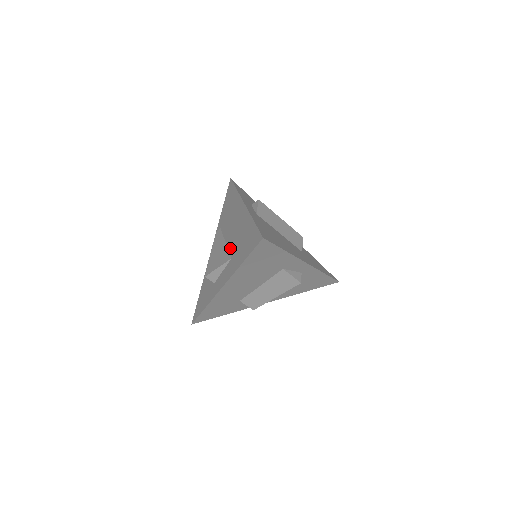
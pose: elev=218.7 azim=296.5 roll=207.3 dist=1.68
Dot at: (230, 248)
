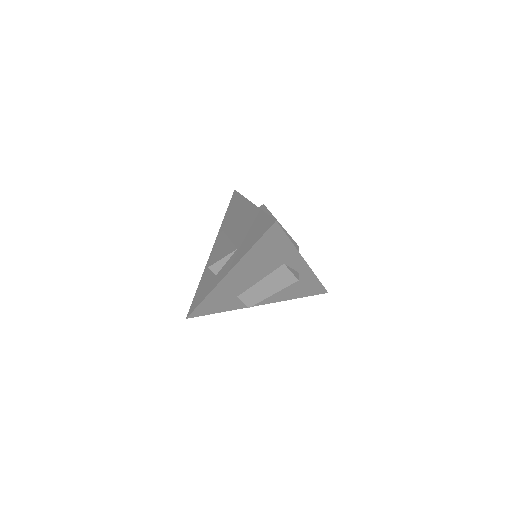
Dot at: (236, 241)
